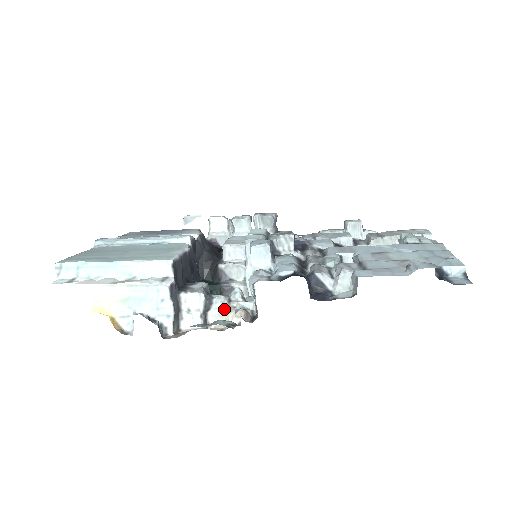
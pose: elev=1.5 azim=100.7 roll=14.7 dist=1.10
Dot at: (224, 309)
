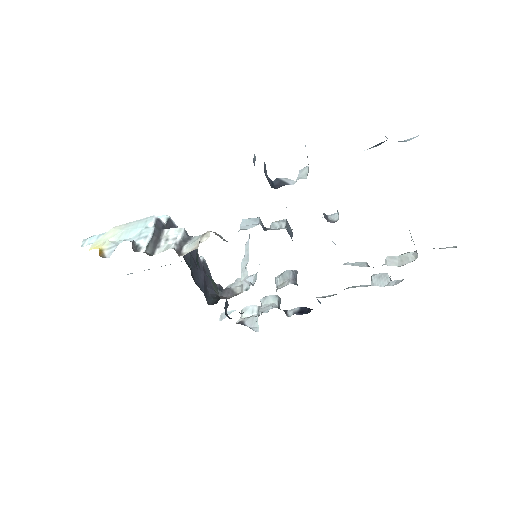
Dot at: (199, 238)
